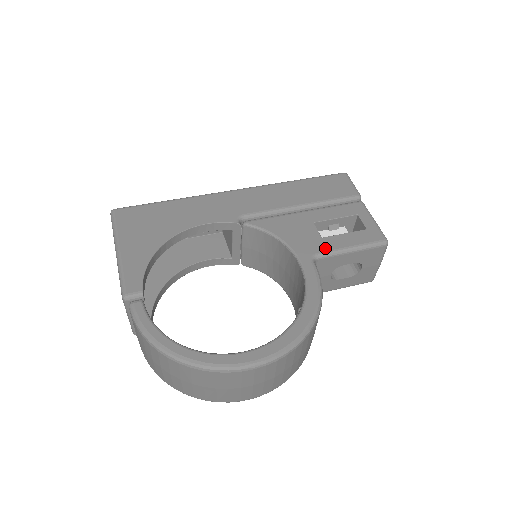
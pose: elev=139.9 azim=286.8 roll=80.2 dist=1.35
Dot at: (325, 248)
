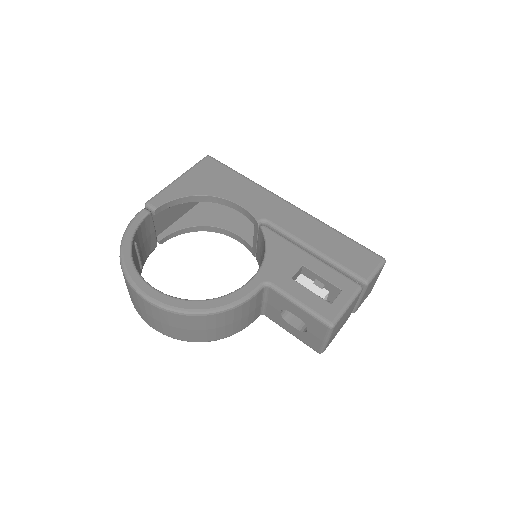
Dot at: (282, 285)
